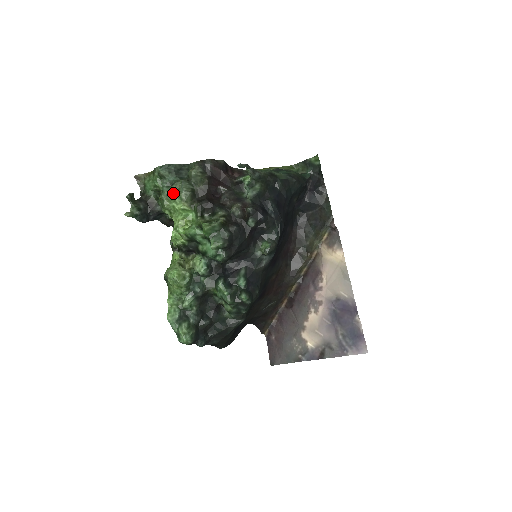
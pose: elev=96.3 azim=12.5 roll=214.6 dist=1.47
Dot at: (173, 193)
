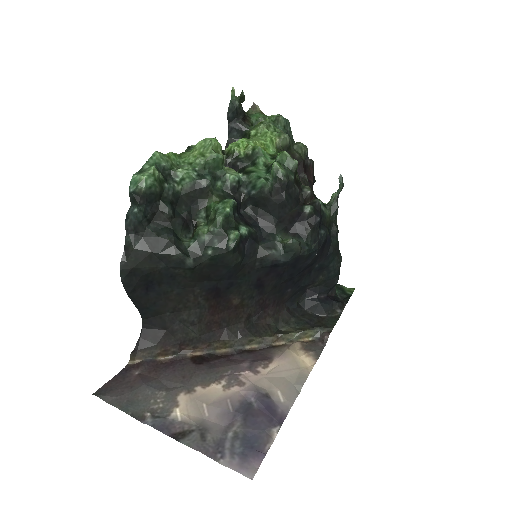
Dot at: (275, 130)
